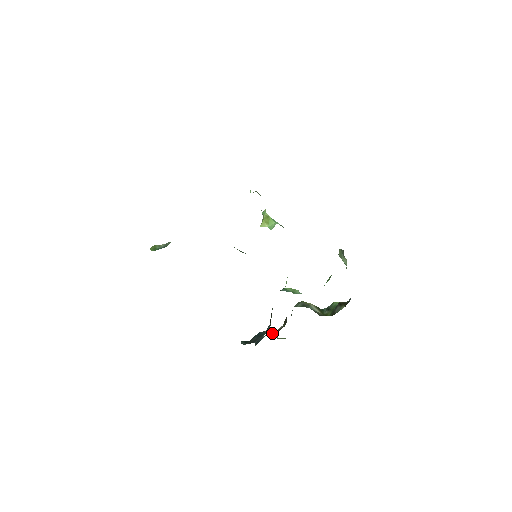
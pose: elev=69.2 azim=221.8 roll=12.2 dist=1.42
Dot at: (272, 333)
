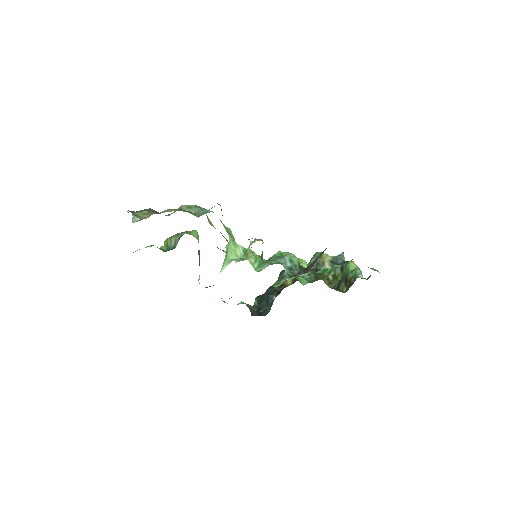
Dot at: (288, 282)
